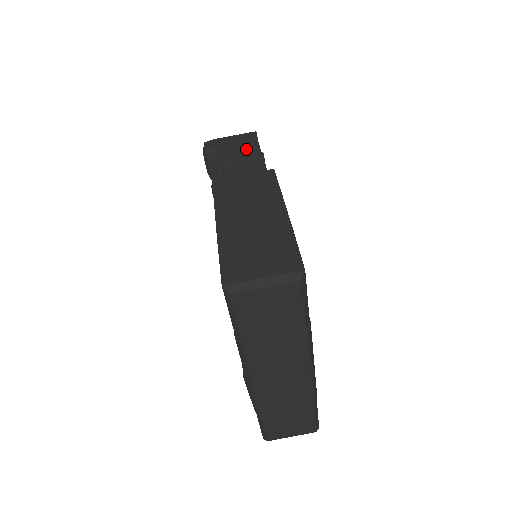
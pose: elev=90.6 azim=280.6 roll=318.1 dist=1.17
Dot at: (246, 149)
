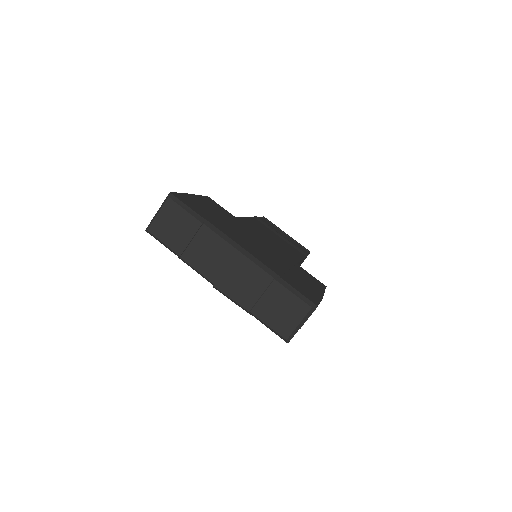
Dot at: occluded
